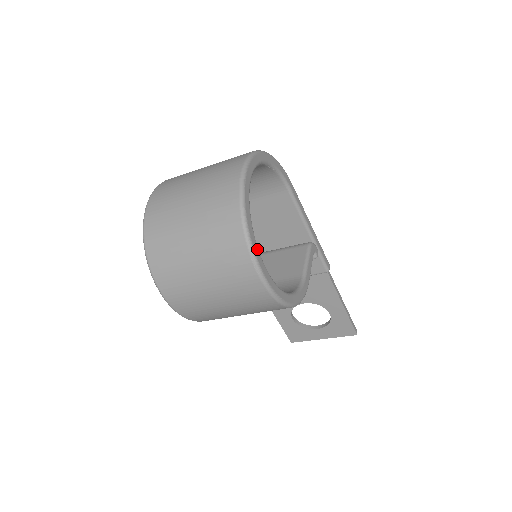
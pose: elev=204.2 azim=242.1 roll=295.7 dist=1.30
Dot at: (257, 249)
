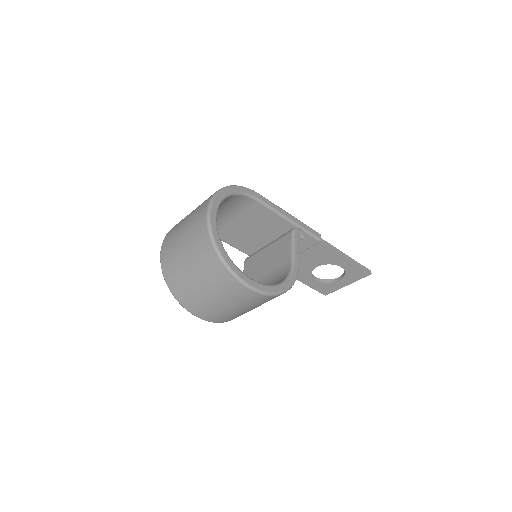
Dot at: (237, 270)
